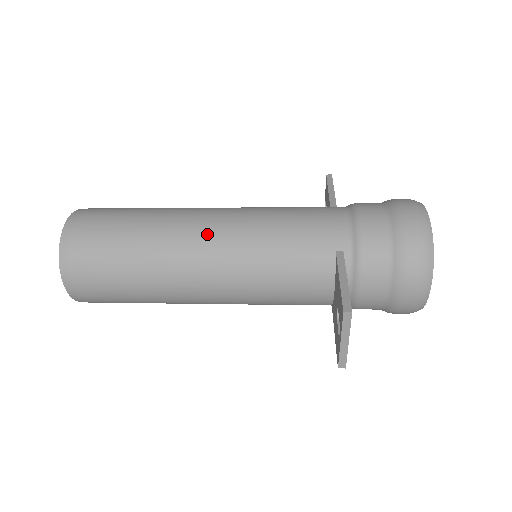
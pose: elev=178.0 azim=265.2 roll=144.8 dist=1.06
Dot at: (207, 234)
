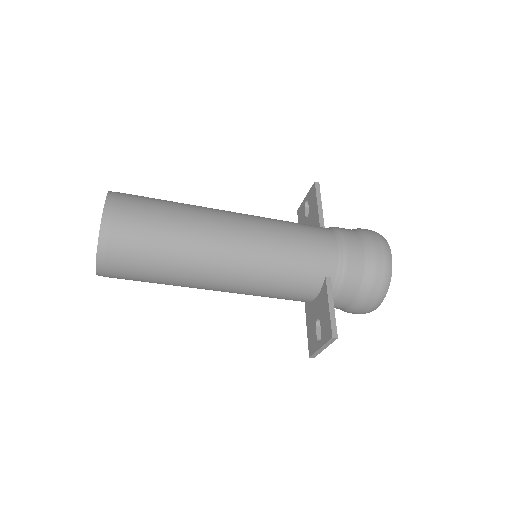
Dot at: (232, 249)
